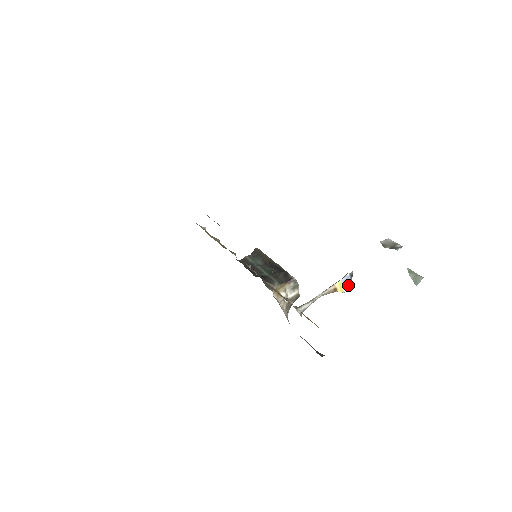
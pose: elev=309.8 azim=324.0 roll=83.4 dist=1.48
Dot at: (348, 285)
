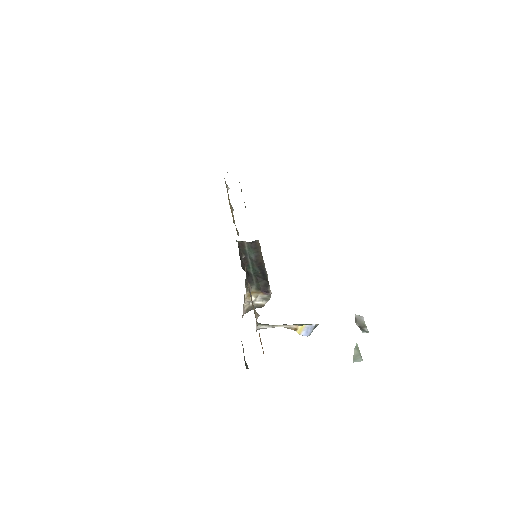
Dot at: (307, 332)
